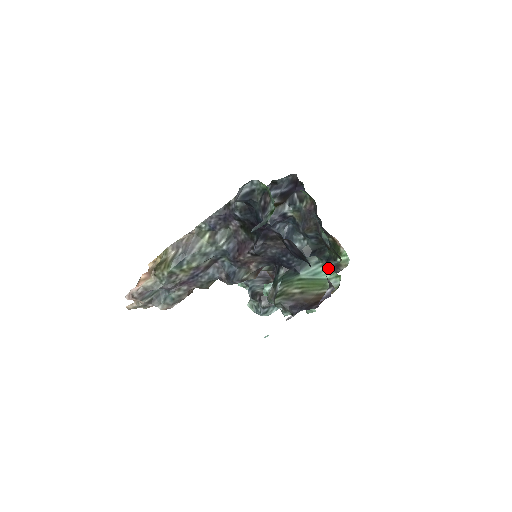
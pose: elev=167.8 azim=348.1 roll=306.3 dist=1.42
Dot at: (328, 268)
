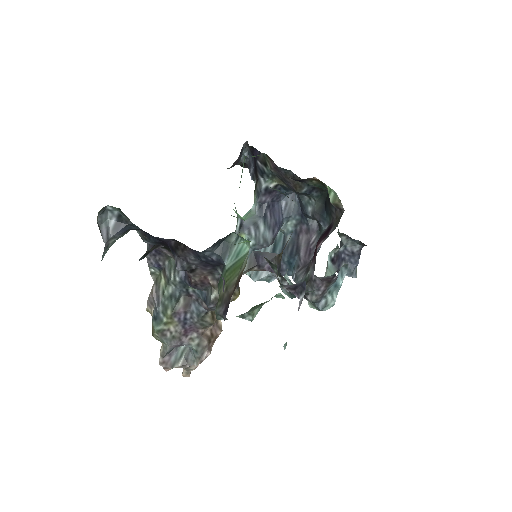
Dot at: (244, 239)
